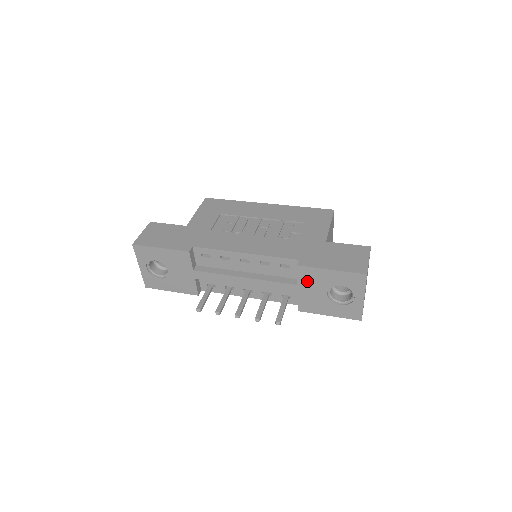
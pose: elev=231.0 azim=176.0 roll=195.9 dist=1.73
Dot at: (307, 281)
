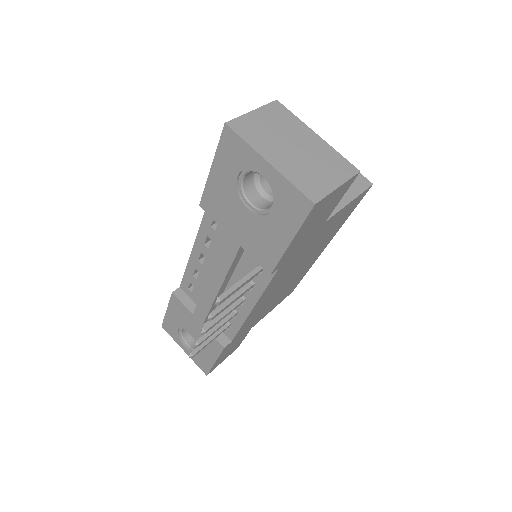
Dot at: (223, 216)
